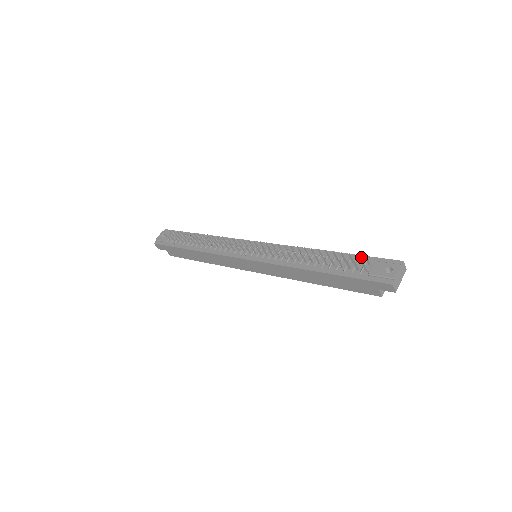
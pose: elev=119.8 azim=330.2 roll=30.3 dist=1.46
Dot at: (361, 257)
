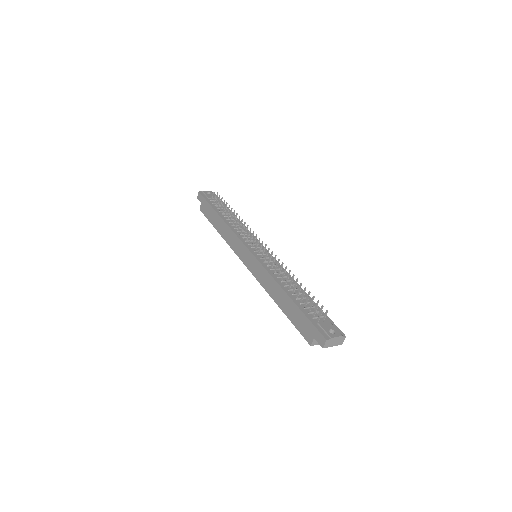
Dot at: occluded
